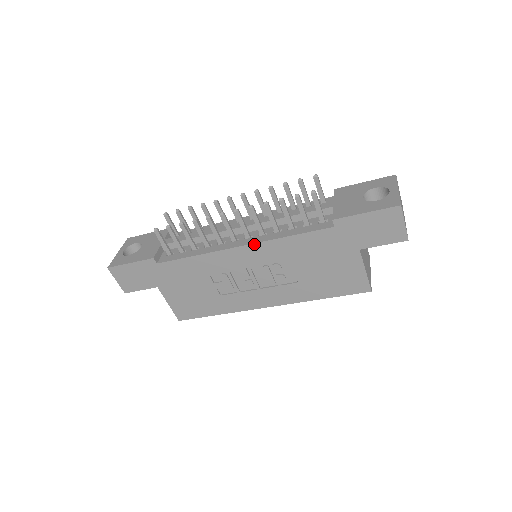
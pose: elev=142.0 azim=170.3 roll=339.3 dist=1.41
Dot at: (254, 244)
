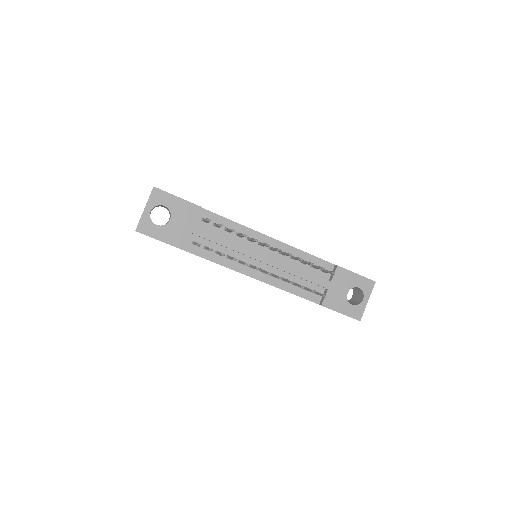
Dot at: occluded
